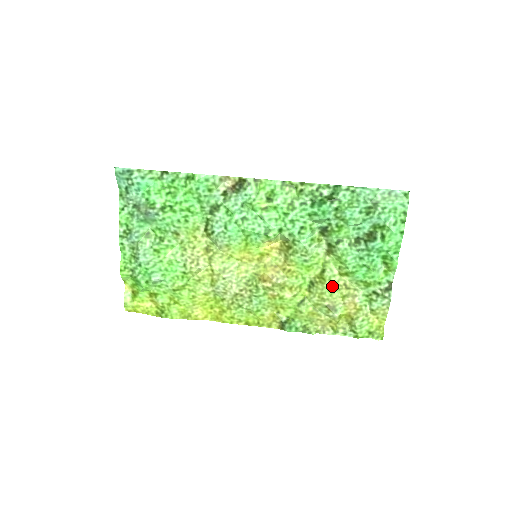
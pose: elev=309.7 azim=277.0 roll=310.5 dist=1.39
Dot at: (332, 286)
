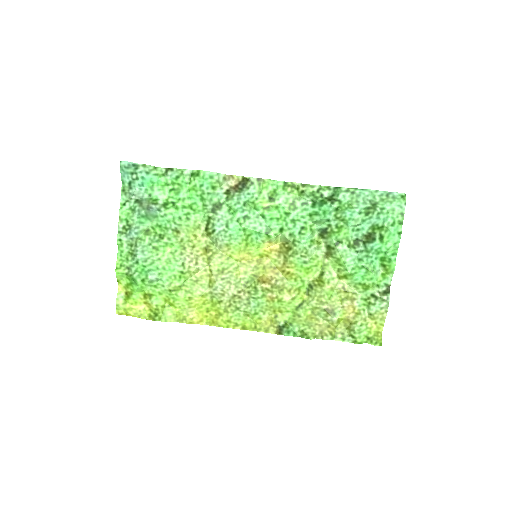
Dot at: (331, 289)
